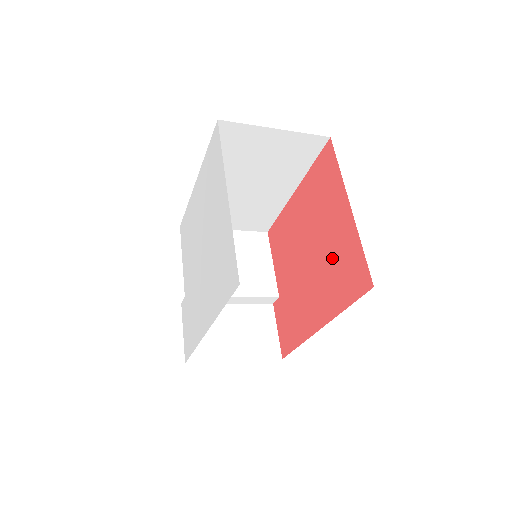
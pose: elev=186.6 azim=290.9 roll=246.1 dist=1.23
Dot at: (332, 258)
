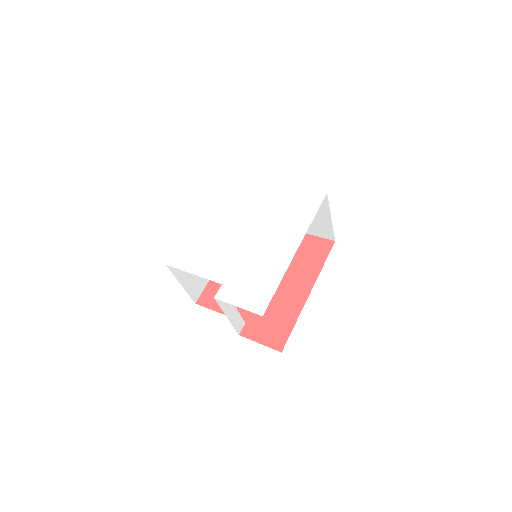
Dot at: occluded
